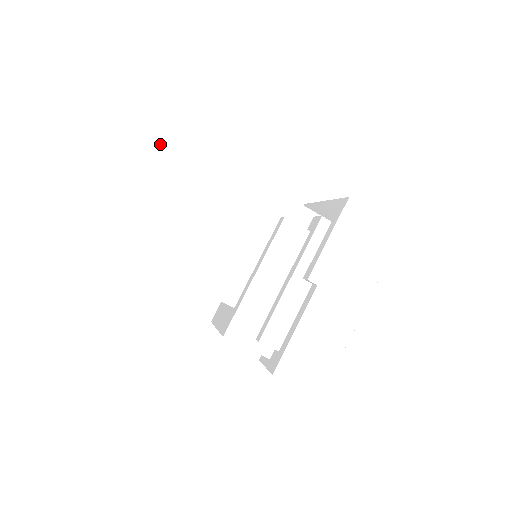
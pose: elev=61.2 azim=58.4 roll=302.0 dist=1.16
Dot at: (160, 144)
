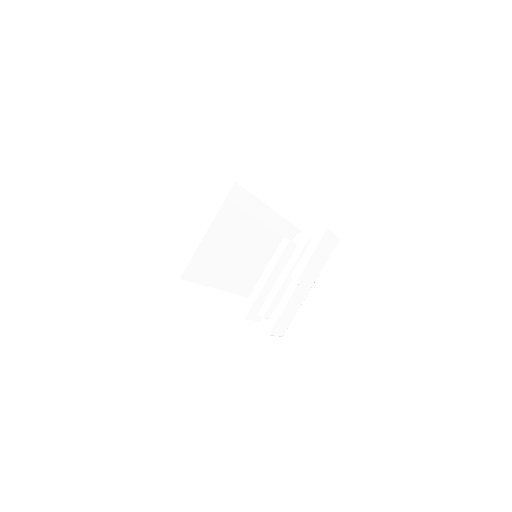
Dot at: (241, 206)
